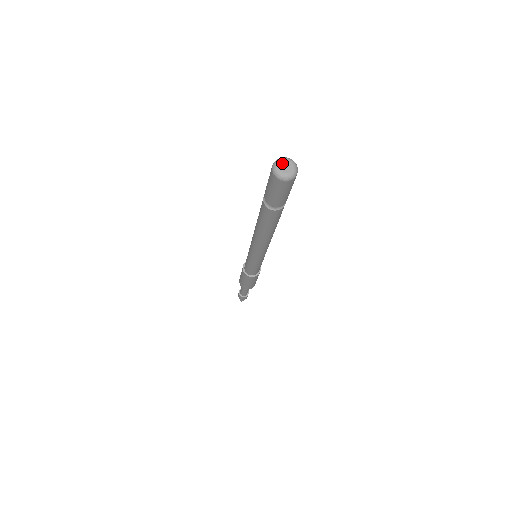
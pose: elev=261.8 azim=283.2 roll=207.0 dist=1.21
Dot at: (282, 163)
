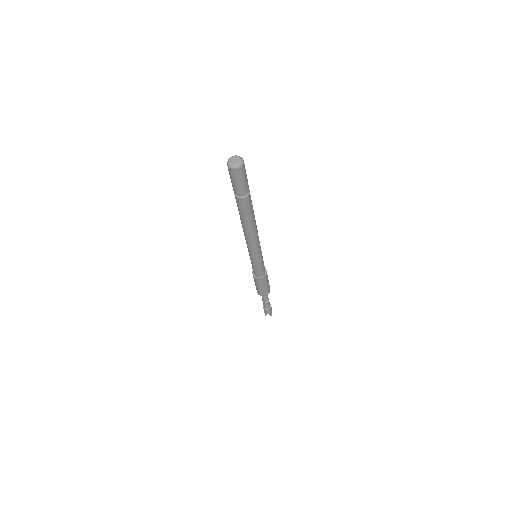
Dot at: (234, 158)
